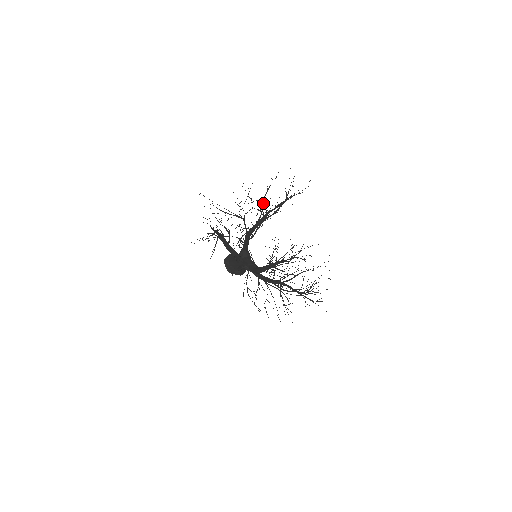
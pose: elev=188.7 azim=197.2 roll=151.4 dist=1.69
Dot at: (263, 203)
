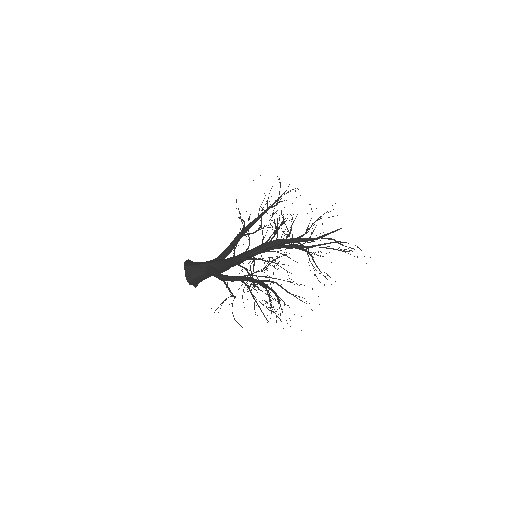
Dot at: occluded
